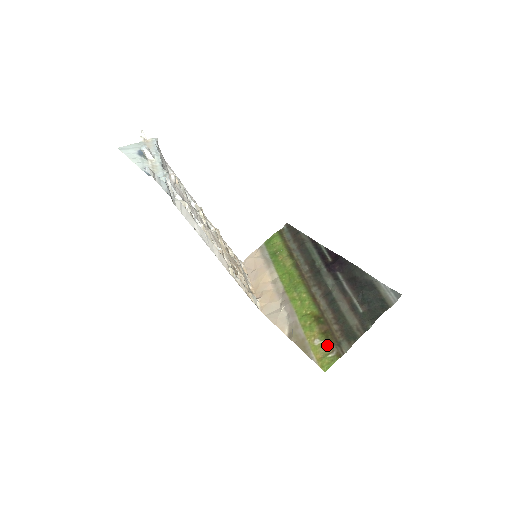
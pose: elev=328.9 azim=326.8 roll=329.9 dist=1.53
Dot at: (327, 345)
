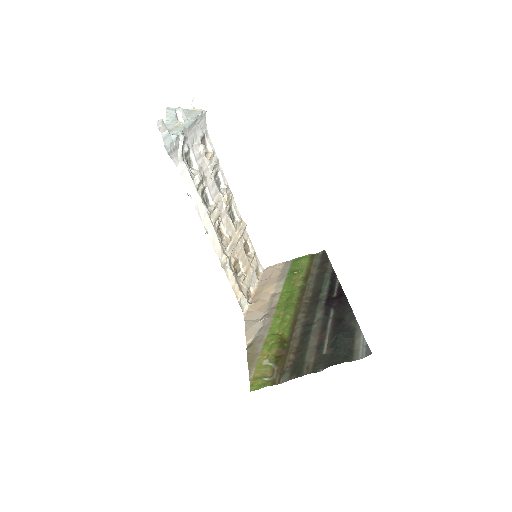
Dot at: (271, 368)
